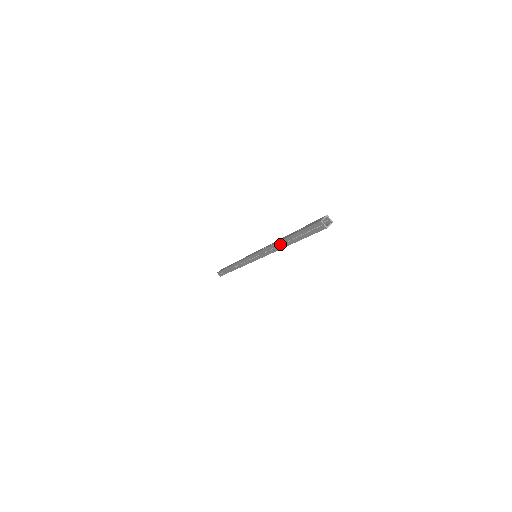
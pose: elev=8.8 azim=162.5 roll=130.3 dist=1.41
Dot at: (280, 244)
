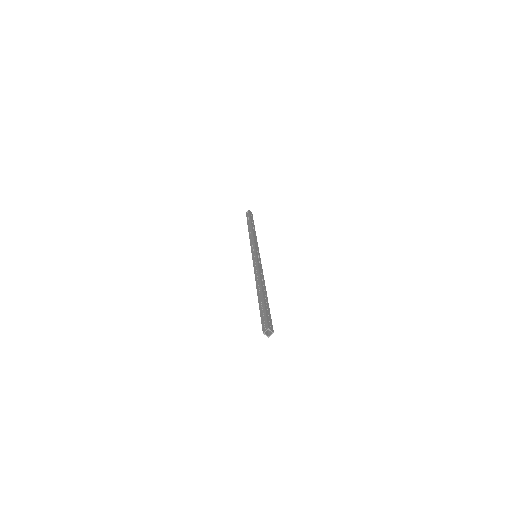
Dot at: occluded
